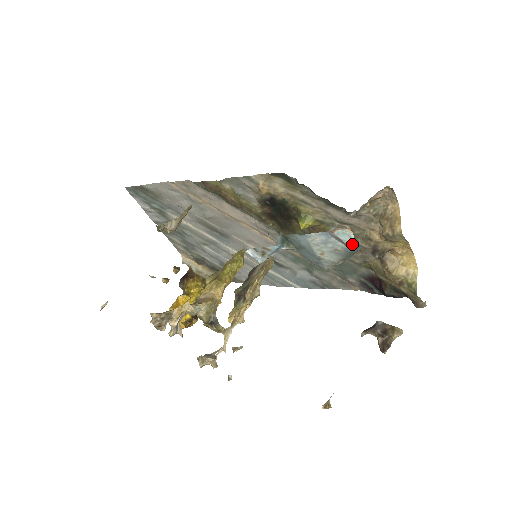
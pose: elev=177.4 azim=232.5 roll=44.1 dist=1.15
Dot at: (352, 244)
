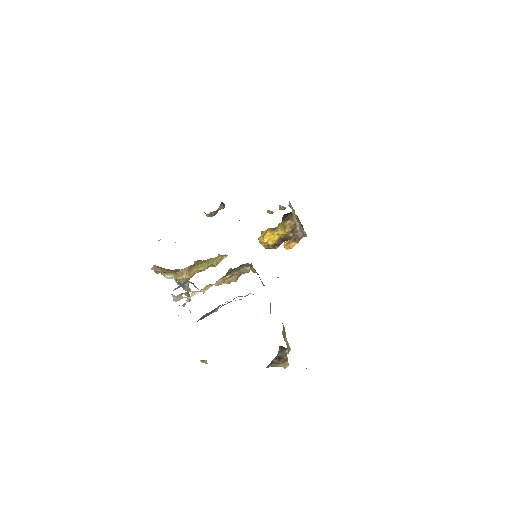
Dot at: occluded
